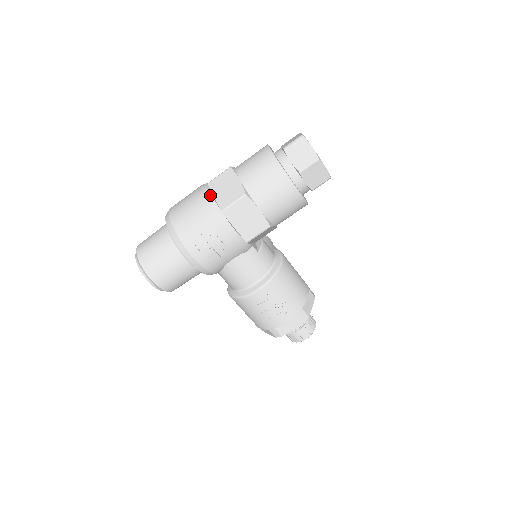
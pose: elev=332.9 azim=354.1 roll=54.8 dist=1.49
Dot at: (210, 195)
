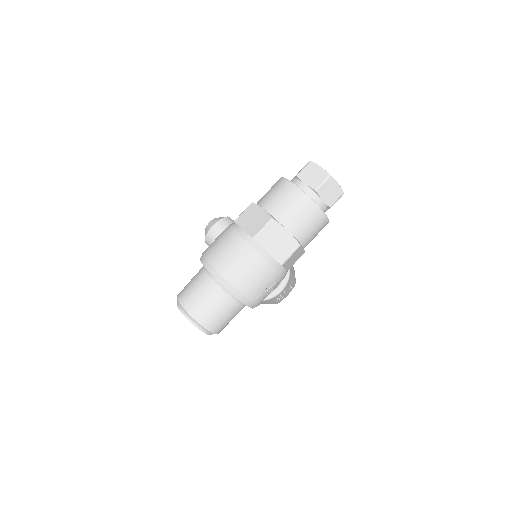
Dot at: (267, 253)
